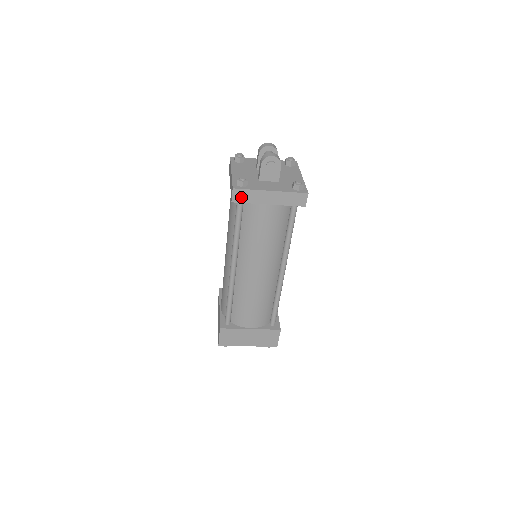
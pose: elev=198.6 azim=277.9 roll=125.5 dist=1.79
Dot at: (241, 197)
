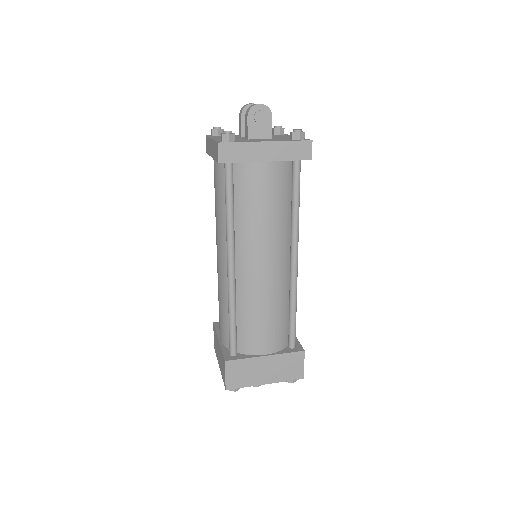
Dot at: (230, 154)
